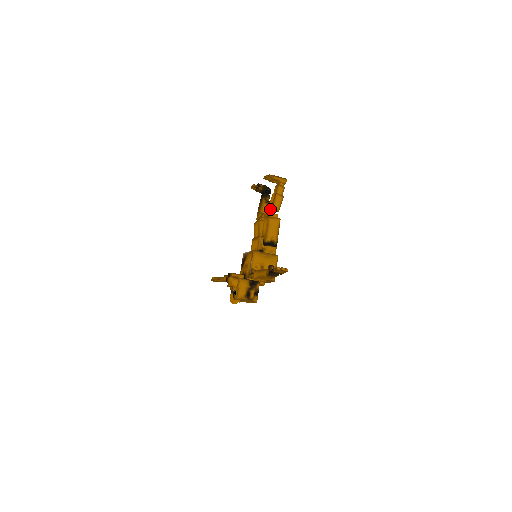
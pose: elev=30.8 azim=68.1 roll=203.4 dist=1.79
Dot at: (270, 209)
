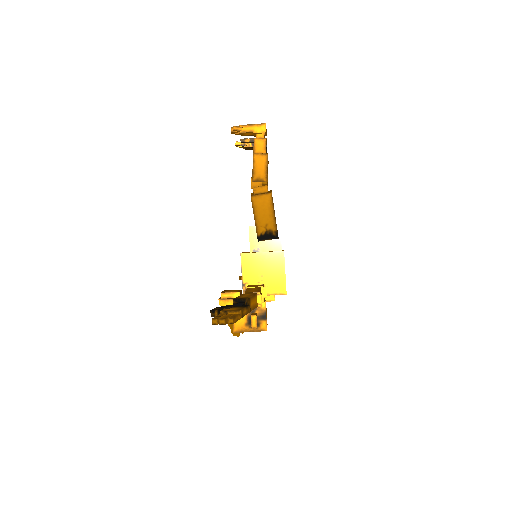
Dot at: (252, 181)
